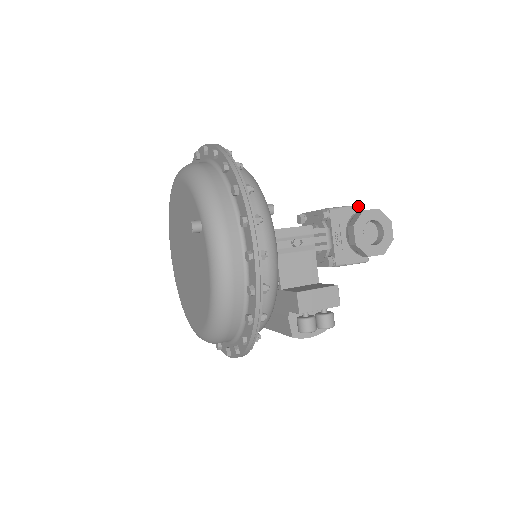
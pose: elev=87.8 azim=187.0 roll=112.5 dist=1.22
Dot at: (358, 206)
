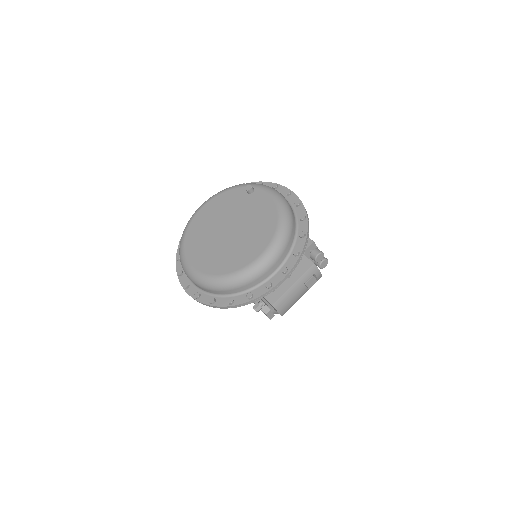
Dot at: occluded
